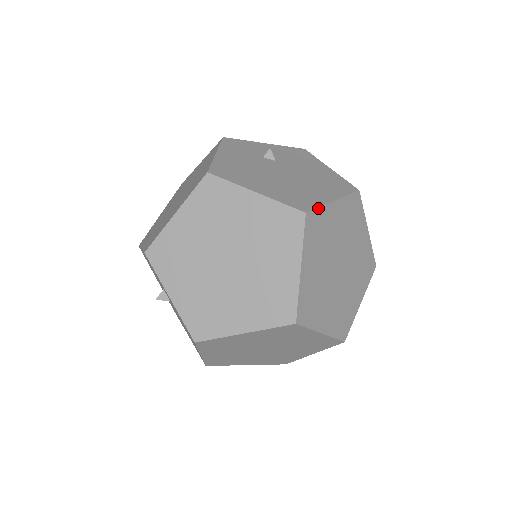
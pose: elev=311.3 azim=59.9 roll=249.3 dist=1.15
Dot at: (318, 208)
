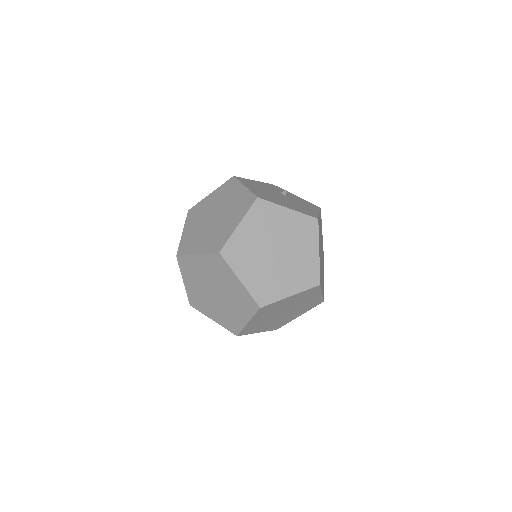
Dot at: (270, 202)
